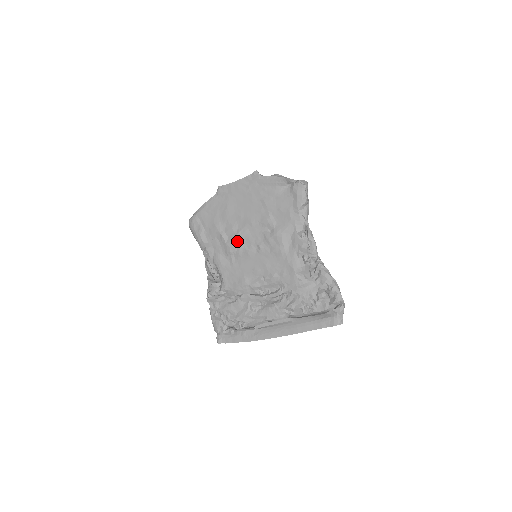
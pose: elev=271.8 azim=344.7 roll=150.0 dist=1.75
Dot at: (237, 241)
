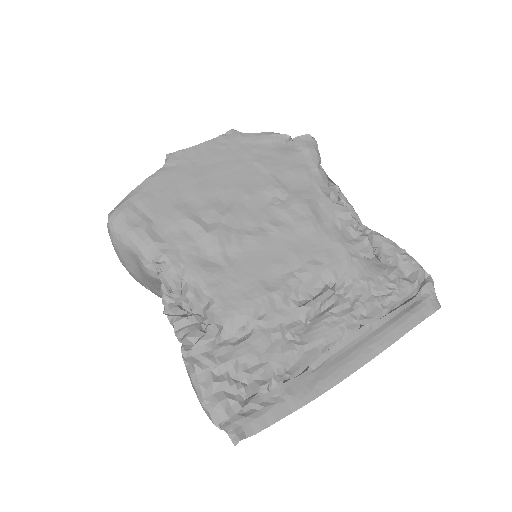
Dot at: (228, 226)
